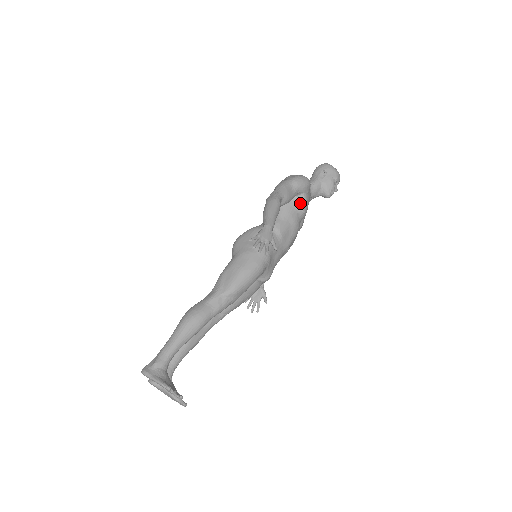
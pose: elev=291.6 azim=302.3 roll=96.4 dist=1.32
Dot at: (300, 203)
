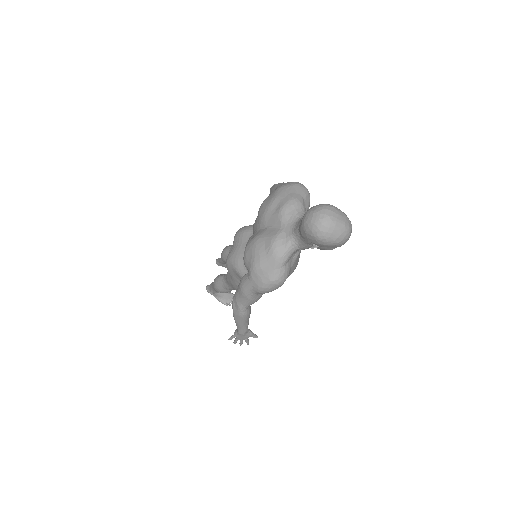
Dot at: occluded
